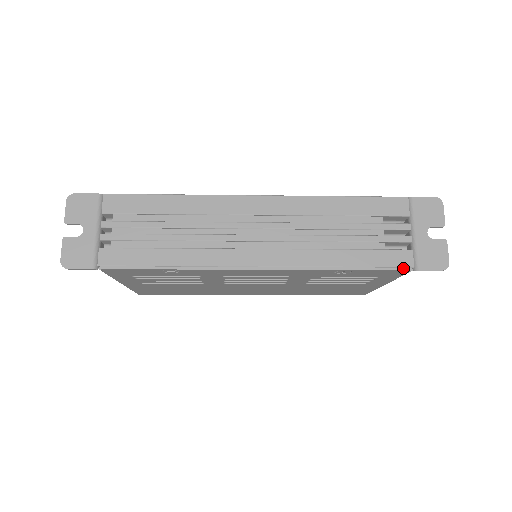
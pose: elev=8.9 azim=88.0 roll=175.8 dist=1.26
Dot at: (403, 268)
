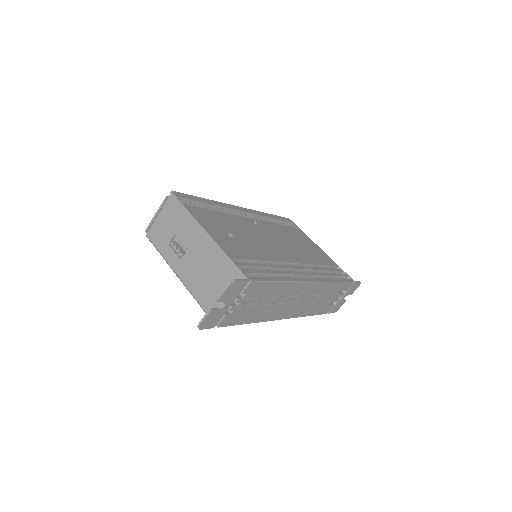
Dot at: (325, 313)
